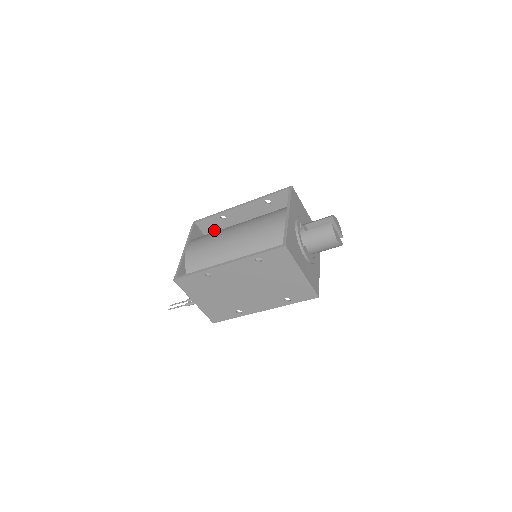
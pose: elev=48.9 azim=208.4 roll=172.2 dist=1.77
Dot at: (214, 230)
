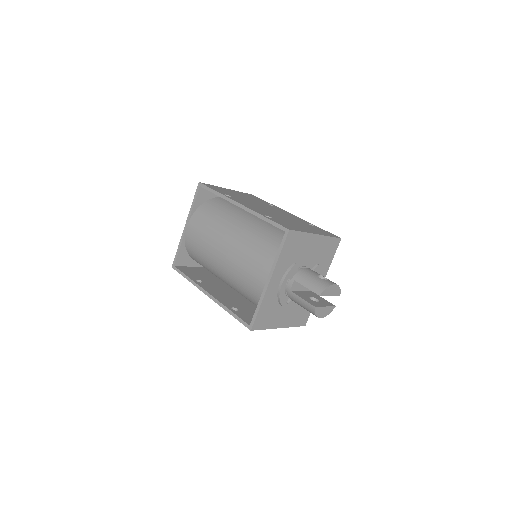
Dot at: occluded
